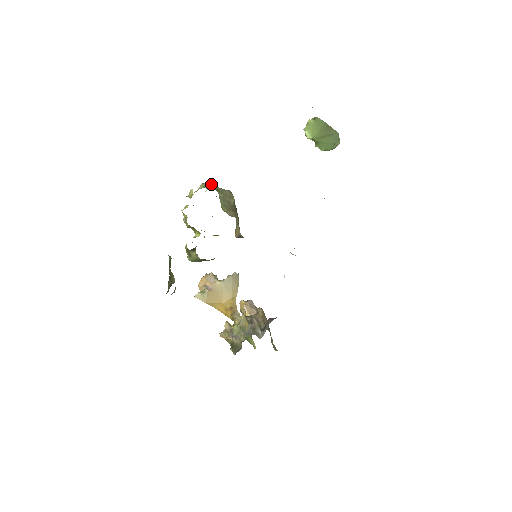
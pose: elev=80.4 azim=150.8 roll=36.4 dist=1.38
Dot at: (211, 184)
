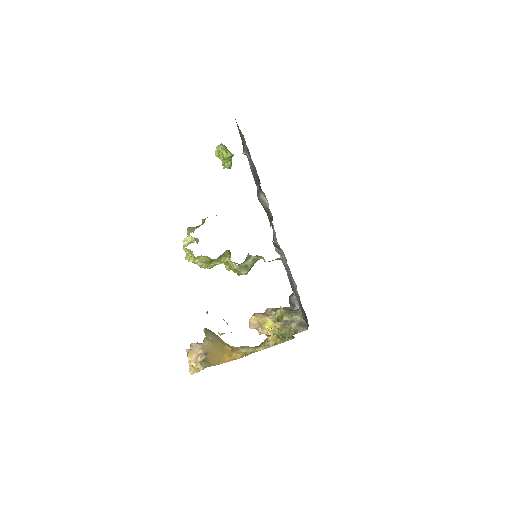
Dot at: (191, 228)
